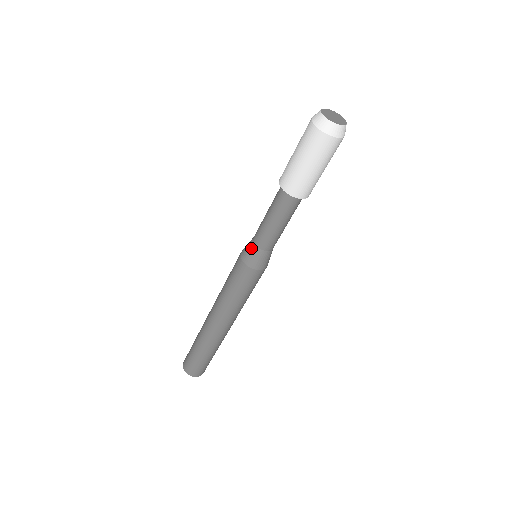
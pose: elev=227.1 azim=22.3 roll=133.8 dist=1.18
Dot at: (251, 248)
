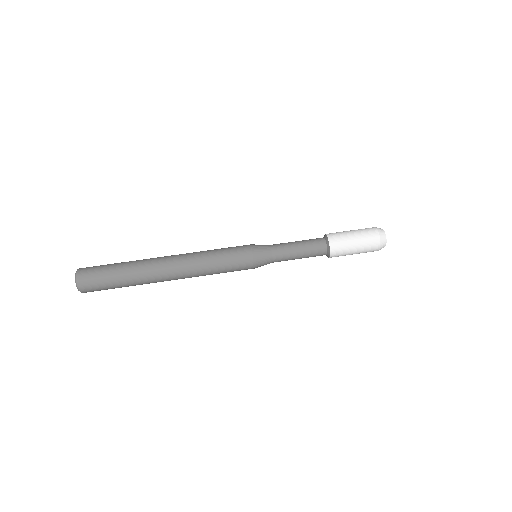
Dot at: occluded
